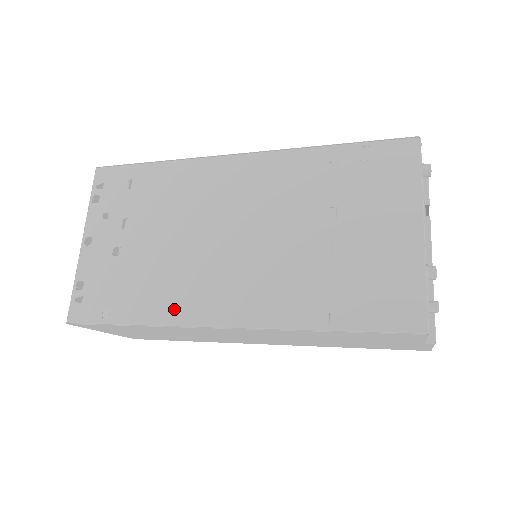
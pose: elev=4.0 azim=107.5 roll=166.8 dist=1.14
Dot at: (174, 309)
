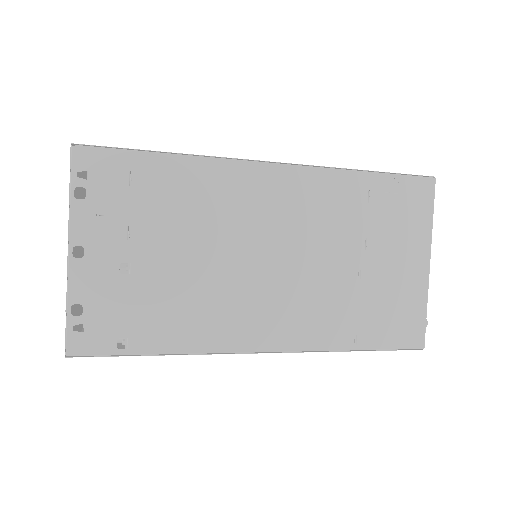
Dot at: (209, 336)
